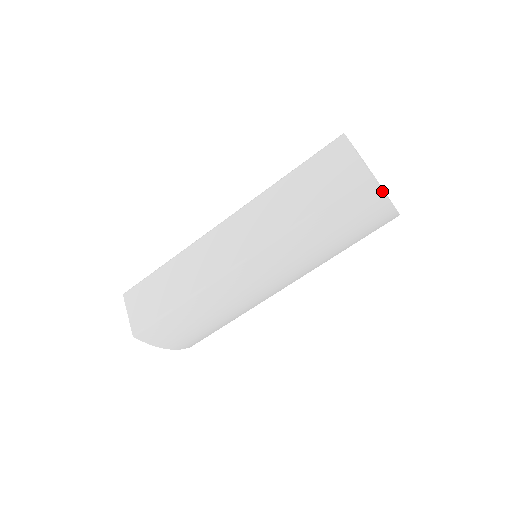
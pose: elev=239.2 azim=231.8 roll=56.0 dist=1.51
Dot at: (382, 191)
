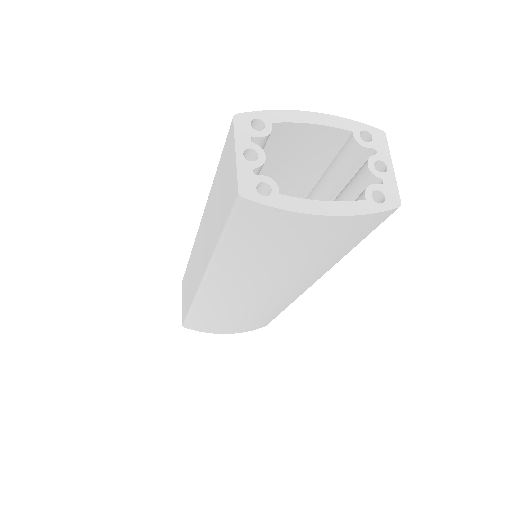
Dot at: (281, 209)
